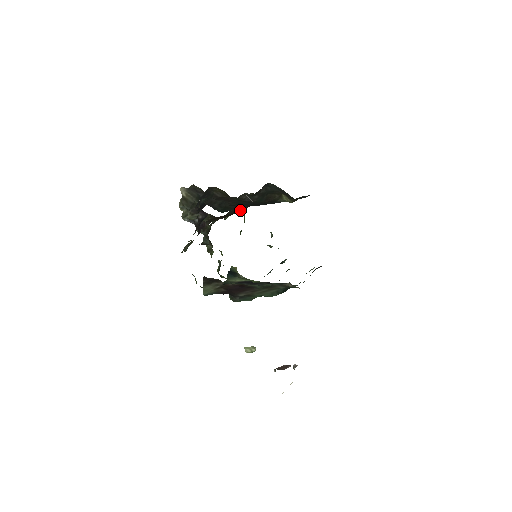
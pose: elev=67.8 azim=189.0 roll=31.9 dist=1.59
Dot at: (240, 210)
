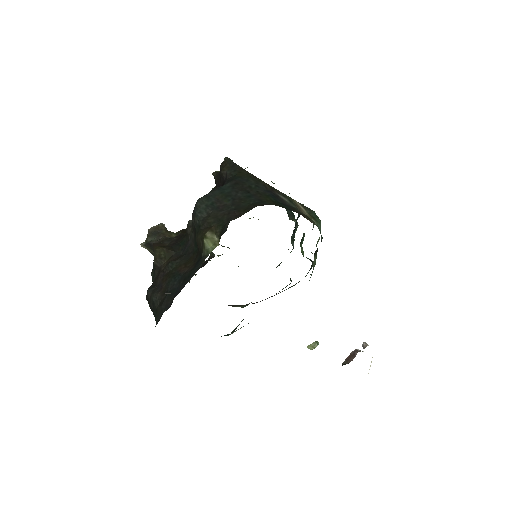
Dot at: occluded
